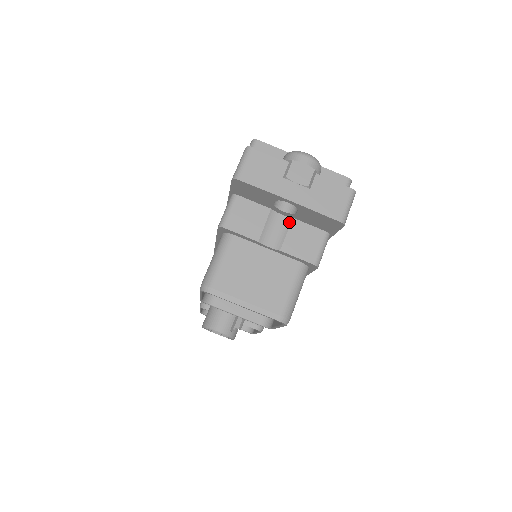
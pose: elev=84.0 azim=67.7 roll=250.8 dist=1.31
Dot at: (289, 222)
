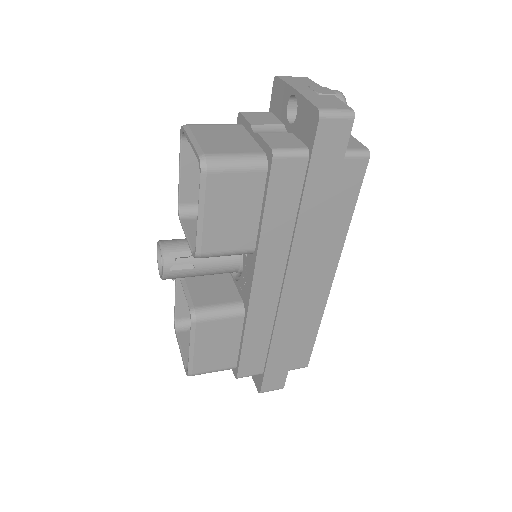
Dot at: (287, 133)
